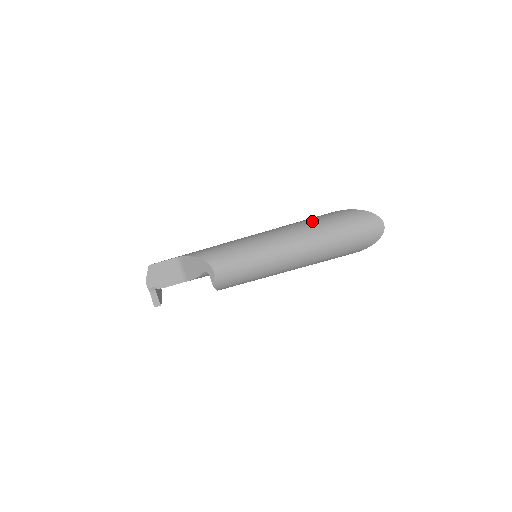
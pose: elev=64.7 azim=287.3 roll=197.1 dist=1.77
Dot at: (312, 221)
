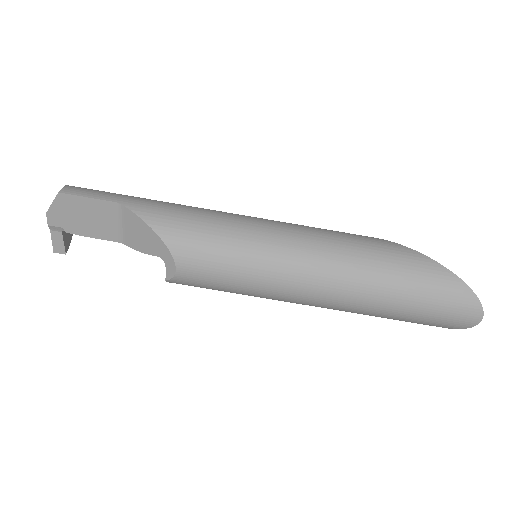
Dot at: (377, 259)
